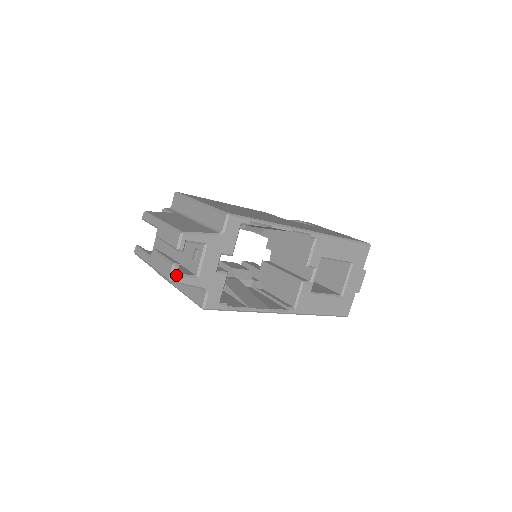
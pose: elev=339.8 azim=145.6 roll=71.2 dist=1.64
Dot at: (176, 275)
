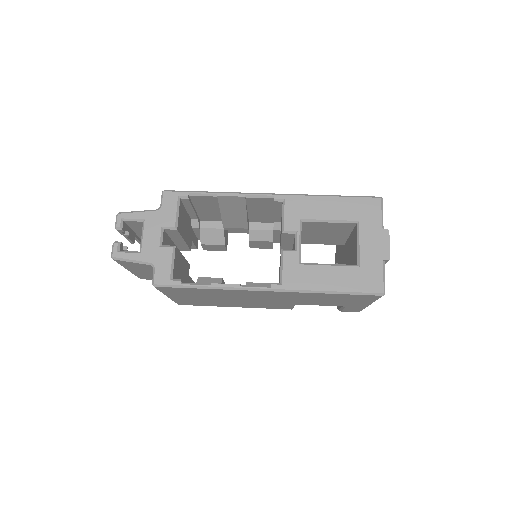
Dot at: (117, 251)
